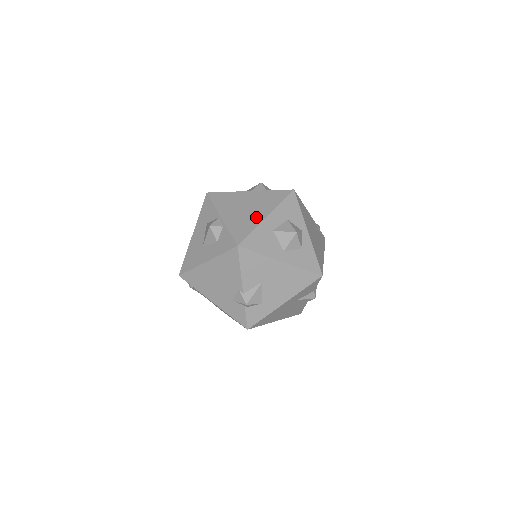
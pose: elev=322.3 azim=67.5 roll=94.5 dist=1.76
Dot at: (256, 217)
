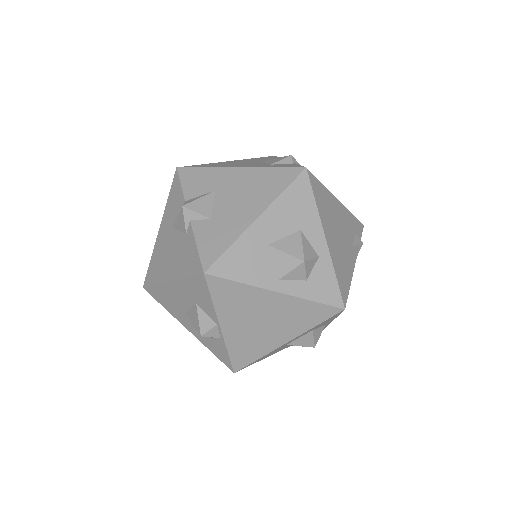
Dot at: (271, 341)
